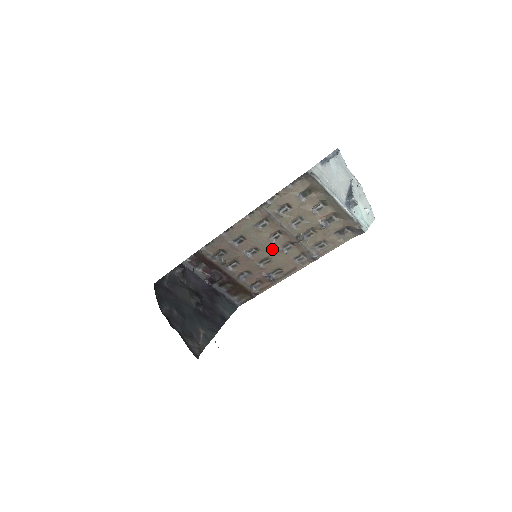
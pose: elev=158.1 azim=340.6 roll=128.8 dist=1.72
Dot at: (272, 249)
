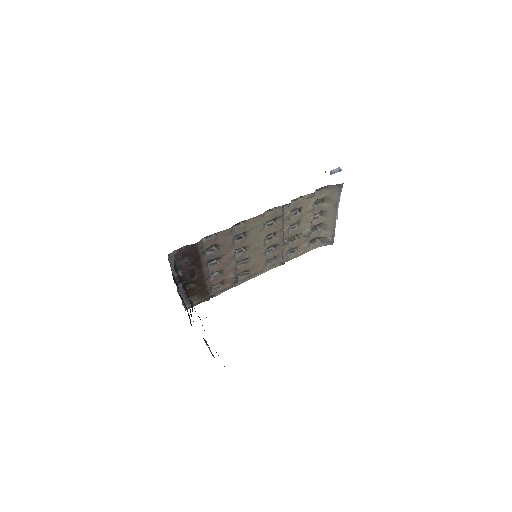
Dot at: (258, 250)
